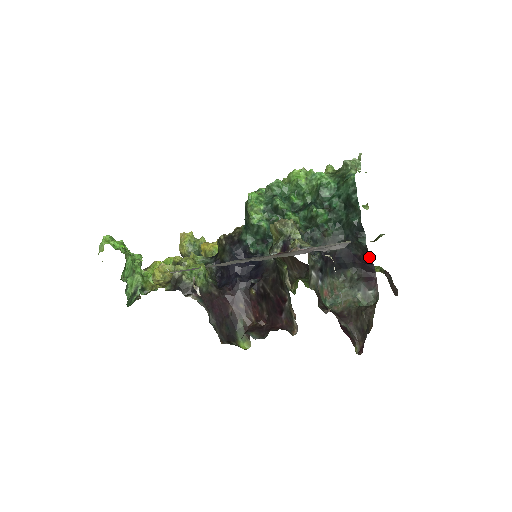
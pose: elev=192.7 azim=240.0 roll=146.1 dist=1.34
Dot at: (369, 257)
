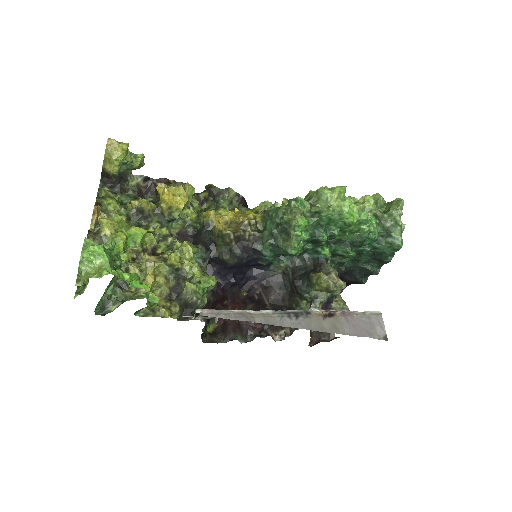
Dot at: (354, 283)
